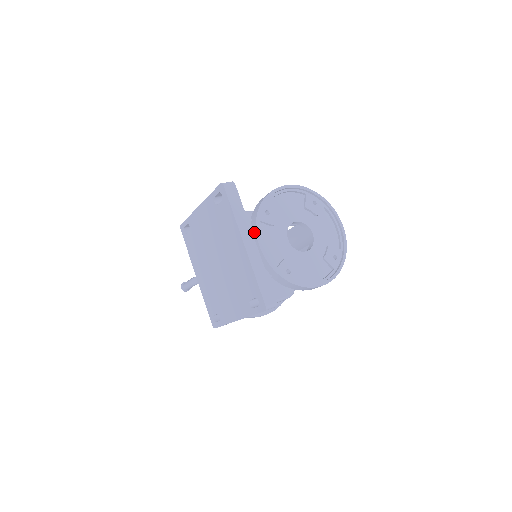
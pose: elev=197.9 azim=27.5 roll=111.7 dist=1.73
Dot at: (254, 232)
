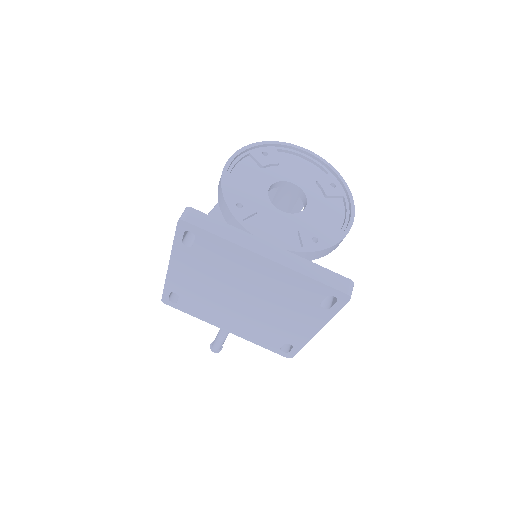
Dot at: occluded
